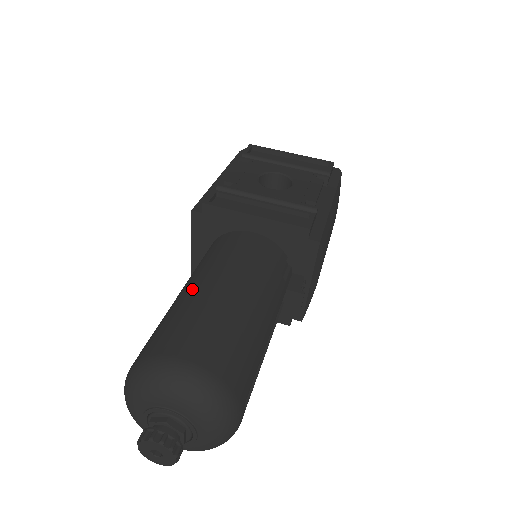
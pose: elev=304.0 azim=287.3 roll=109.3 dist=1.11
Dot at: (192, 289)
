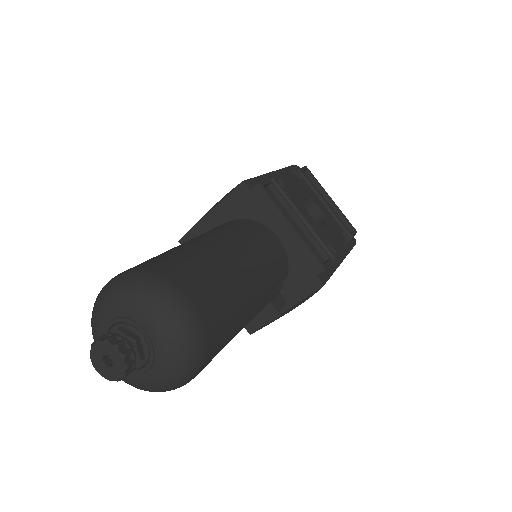
Dot at: (214, 245)
